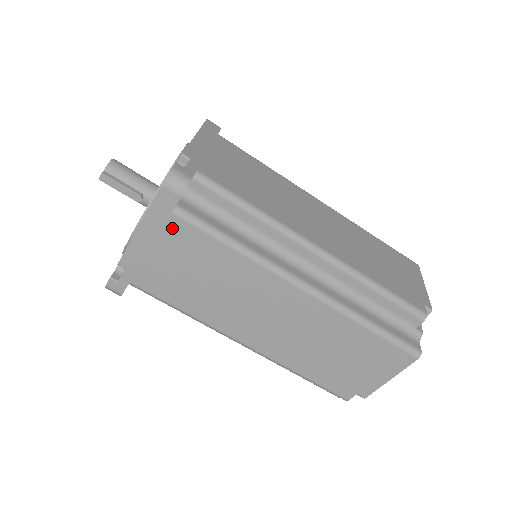
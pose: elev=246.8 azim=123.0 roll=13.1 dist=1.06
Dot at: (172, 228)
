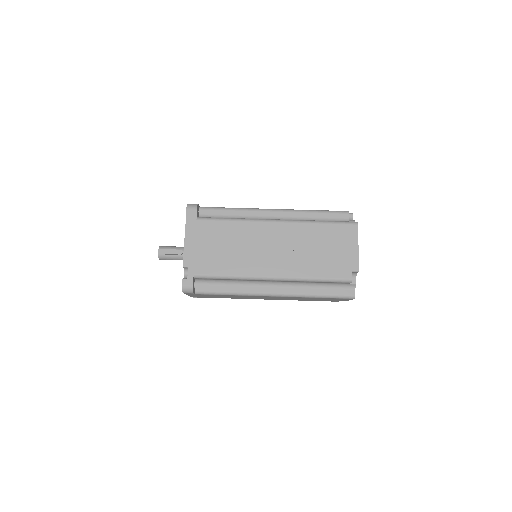
Dot at: (200, 228)
